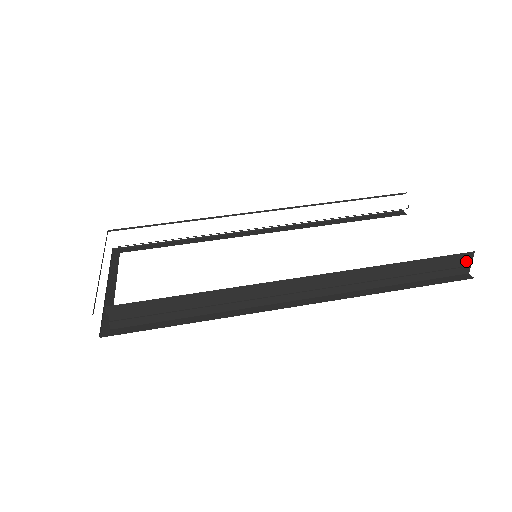
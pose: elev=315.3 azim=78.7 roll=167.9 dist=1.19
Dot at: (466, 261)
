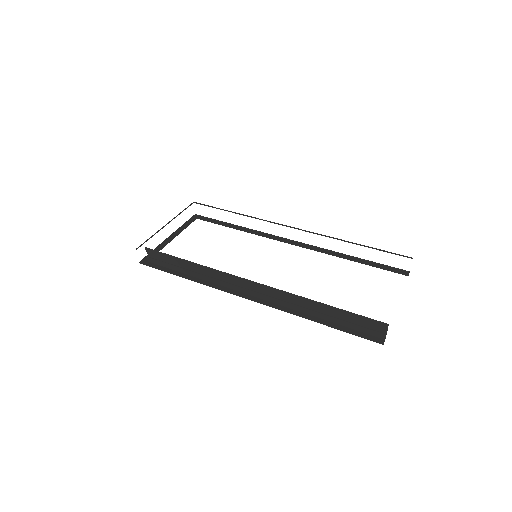
Dot at: (382, 329)
